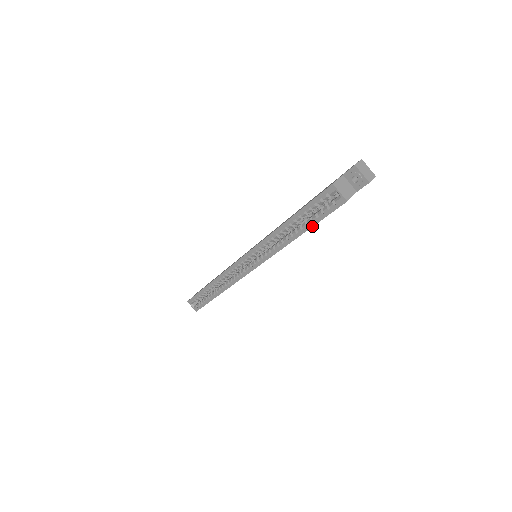
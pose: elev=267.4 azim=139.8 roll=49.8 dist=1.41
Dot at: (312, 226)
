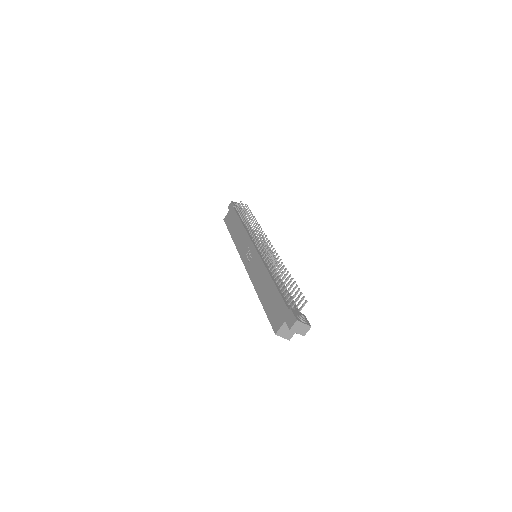
Dot at: occluded
